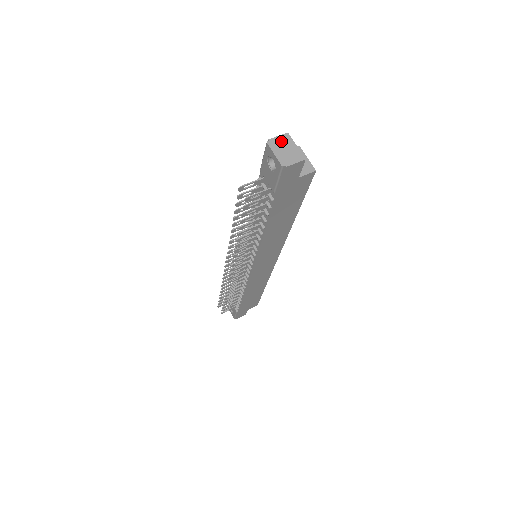
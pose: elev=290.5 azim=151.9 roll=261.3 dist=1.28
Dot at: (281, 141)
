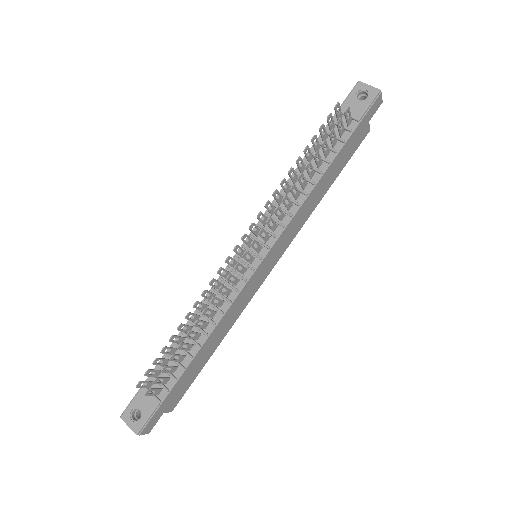
Dot at: occluded
